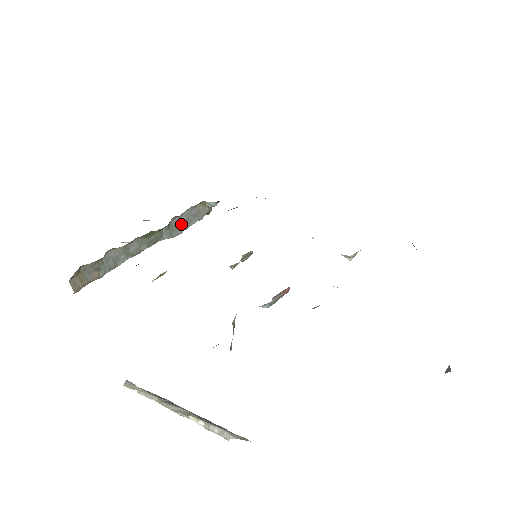
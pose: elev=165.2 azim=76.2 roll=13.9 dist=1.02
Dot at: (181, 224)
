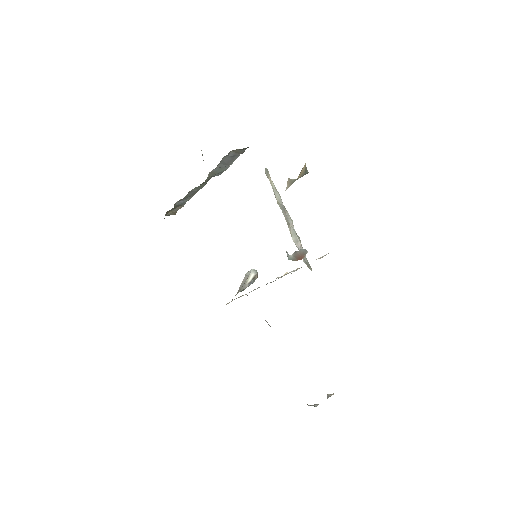
Dot at: (223, 166)
